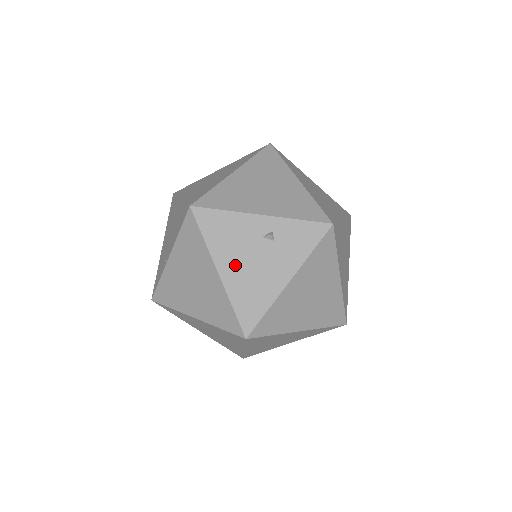
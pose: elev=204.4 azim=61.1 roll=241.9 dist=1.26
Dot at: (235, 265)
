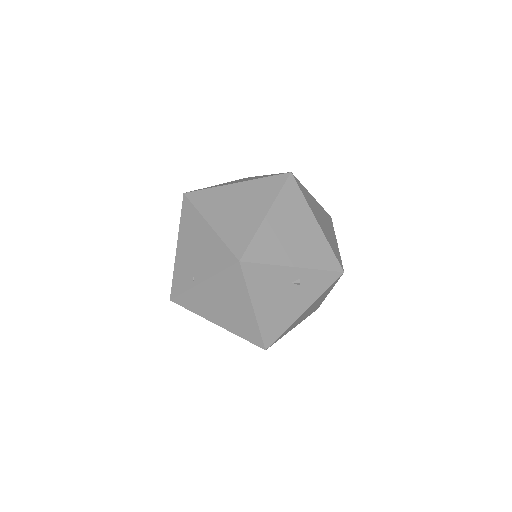
Dot at: (267, 303)
